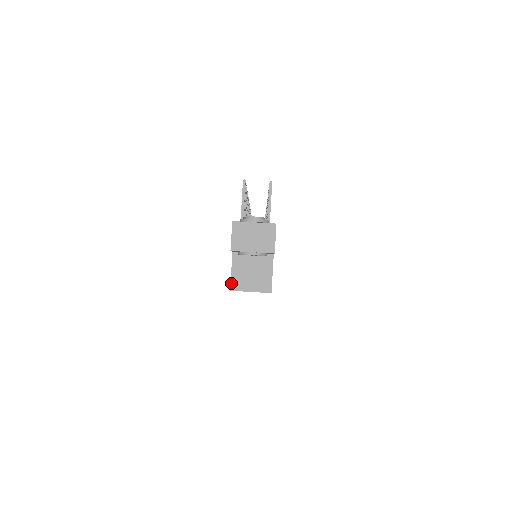
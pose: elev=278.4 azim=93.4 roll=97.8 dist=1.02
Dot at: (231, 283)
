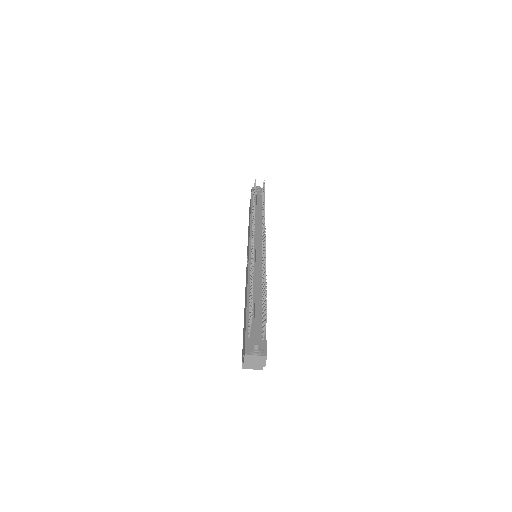
Dot at: (242, 366)
